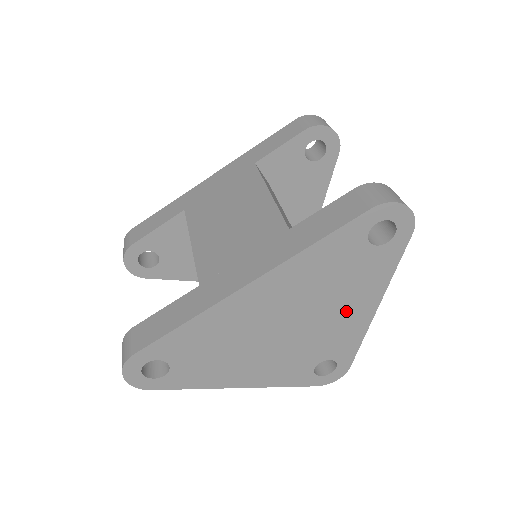
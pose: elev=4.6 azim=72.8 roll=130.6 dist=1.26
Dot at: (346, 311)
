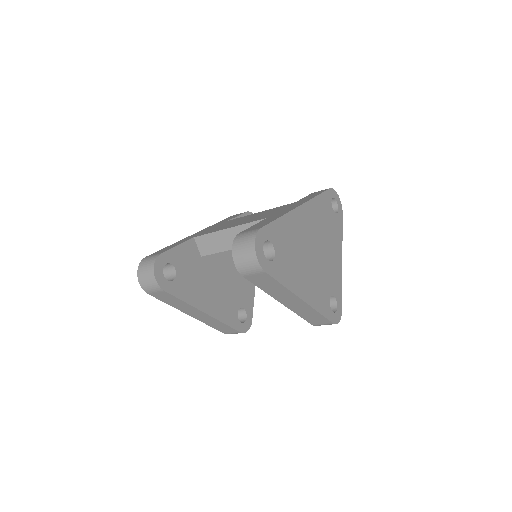
Dot at: (333, 254)
